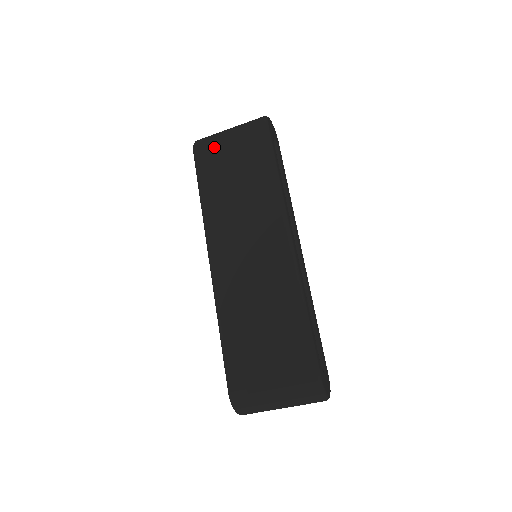
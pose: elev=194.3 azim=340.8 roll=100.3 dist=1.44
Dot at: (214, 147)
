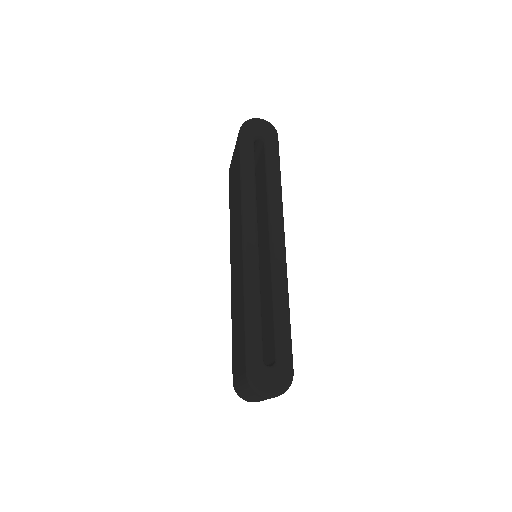
Dot at: (231, 165)
